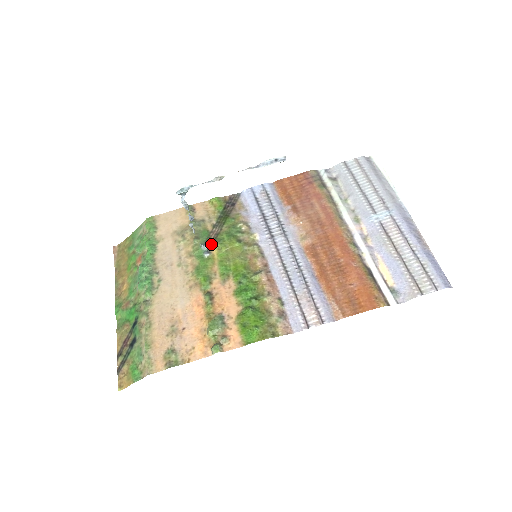
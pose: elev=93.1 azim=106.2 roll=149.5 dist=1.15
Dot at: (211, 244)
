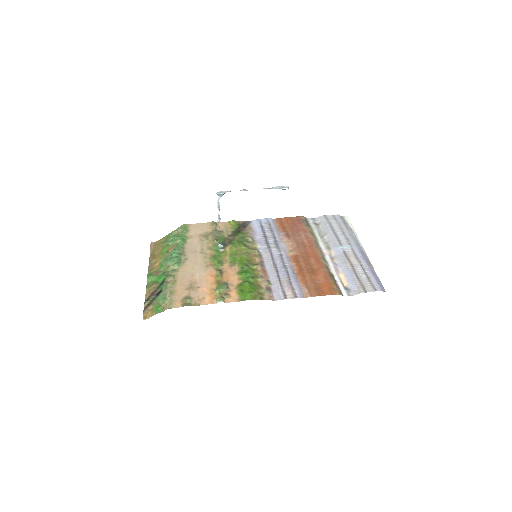
Dot at: (226, 245)
